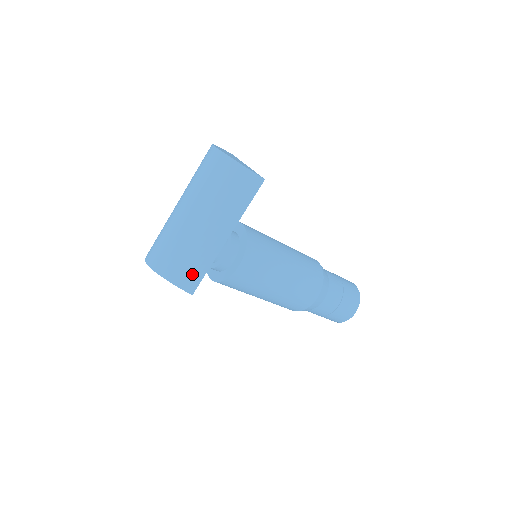
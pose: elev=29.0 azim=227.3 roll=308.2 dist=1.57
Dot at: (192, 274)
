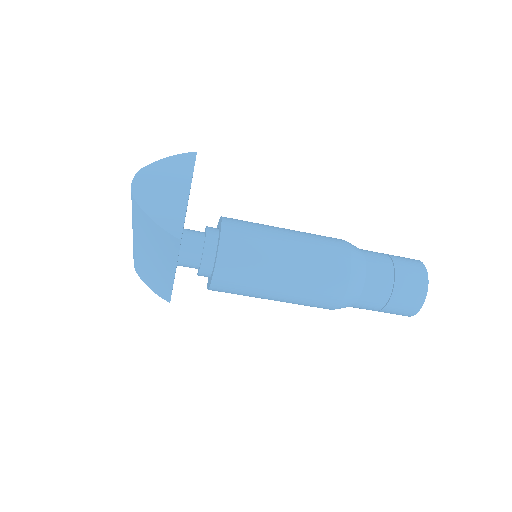
Dot at: (161, 290)
